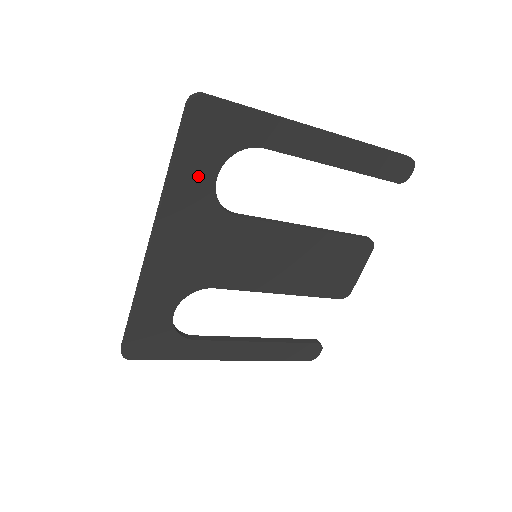
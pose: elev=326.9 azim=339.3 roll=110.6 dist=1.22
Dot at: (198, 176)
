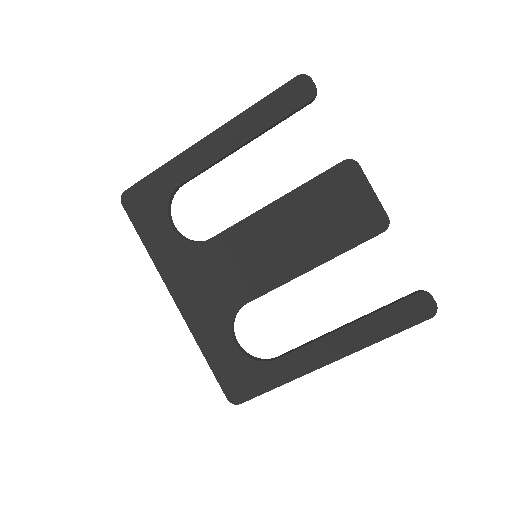
Dot at: (161, 236)
